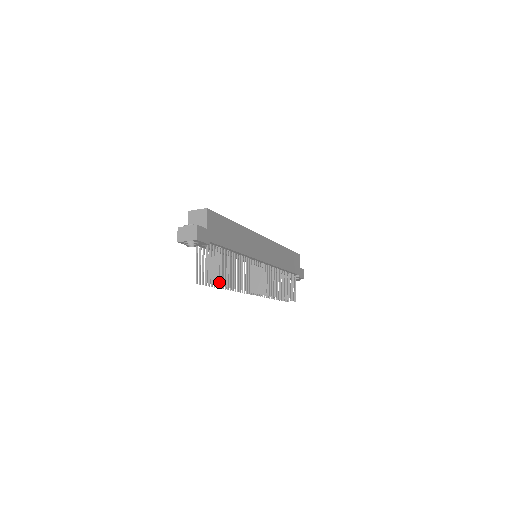
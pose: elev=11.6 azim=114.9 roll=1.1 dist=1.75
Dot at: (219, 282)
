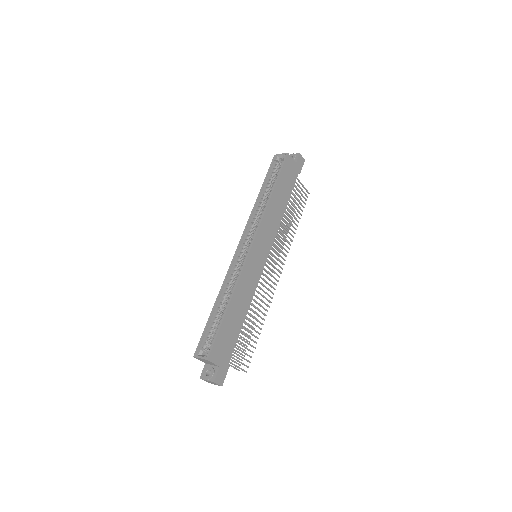
Dot at: (252, 352)
